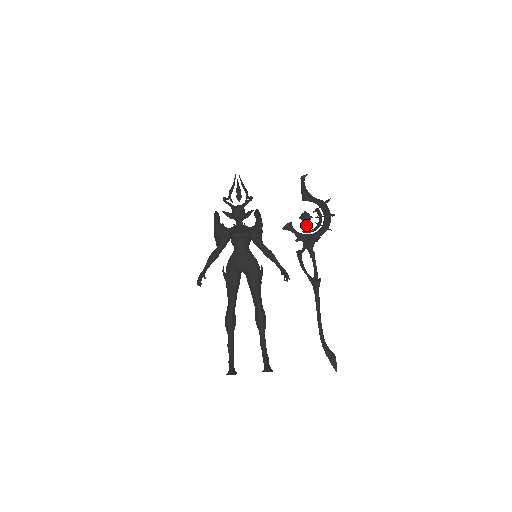
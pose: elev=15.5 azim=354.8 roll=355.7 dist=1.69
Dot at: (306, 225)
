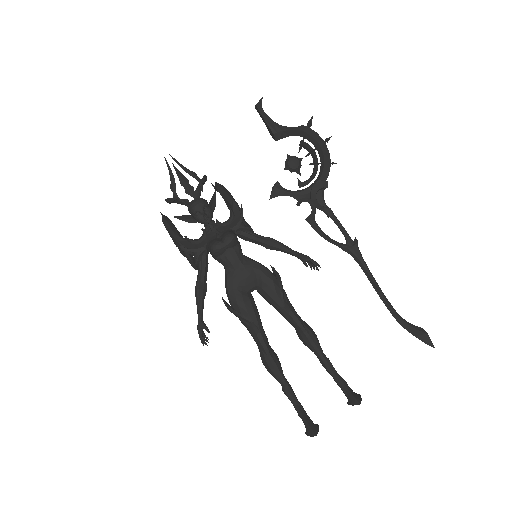
Dot at: occluded
